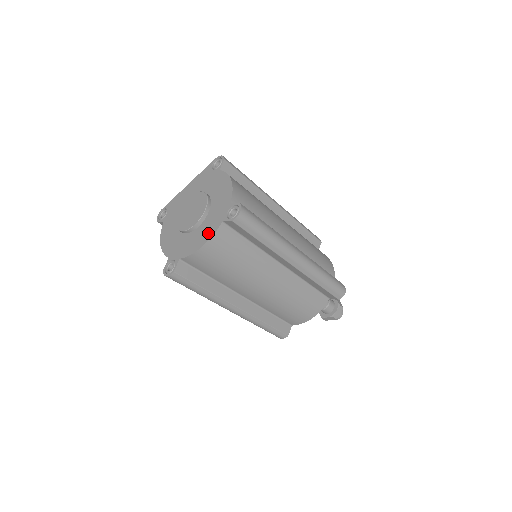
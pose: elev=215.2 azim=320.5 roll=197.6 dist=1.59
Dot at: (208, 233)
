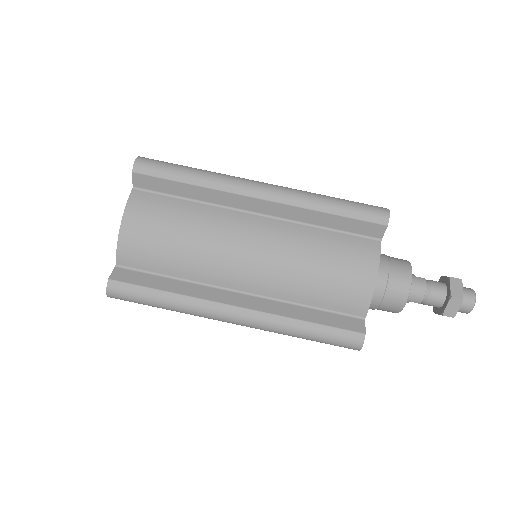
Dot at: occluded
